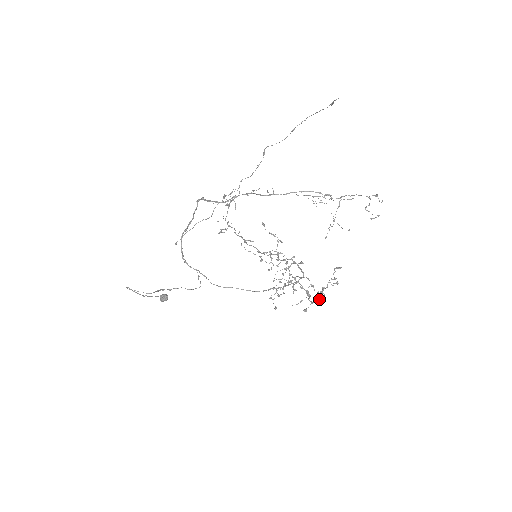
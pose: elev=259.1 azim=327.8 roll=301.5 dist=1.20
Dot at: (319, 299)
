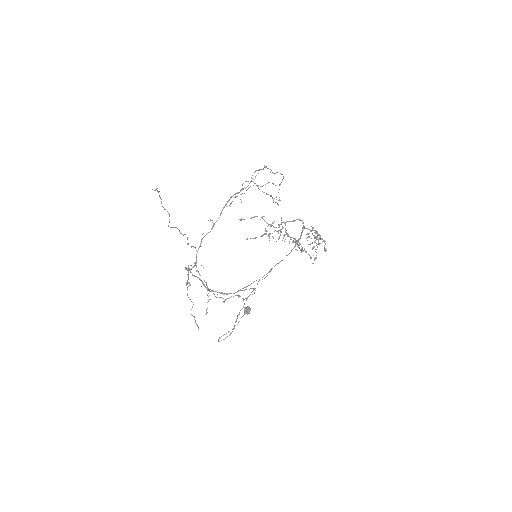
Dot at: (314, 260)
